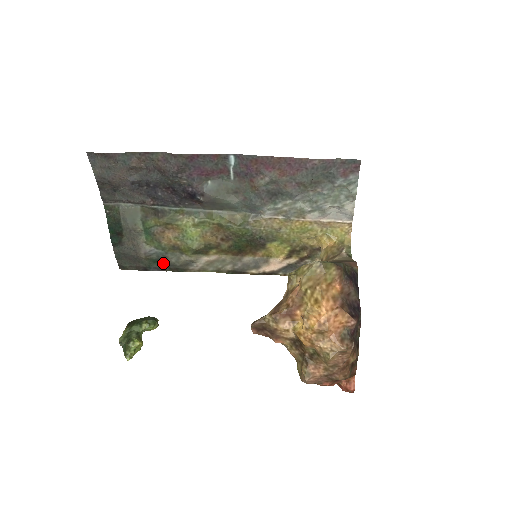
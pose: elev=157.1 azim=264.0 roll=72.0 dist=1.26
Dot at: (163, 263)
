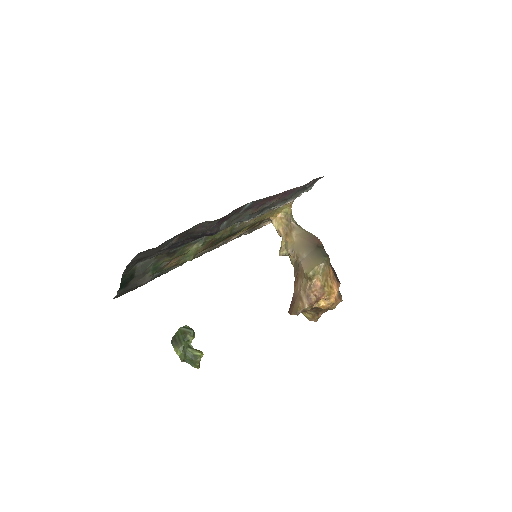
Dot at: occluded
